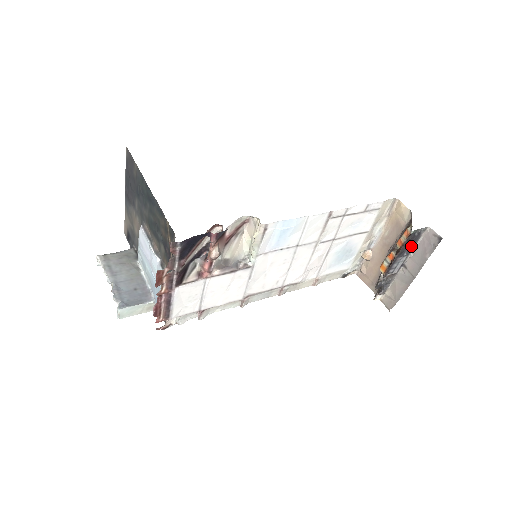
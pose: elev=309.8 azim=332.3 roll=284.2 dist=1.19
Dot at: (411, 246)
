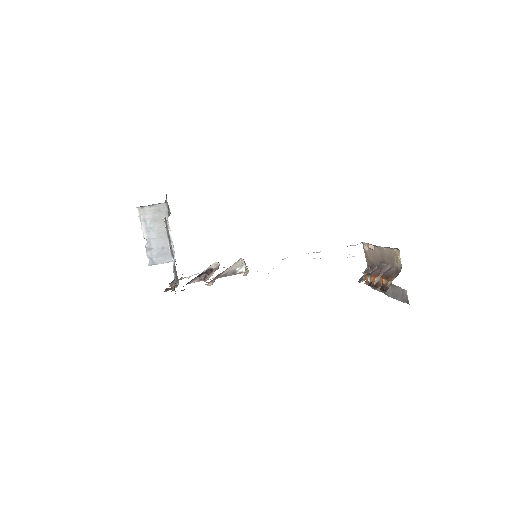
Dot at: occluded
